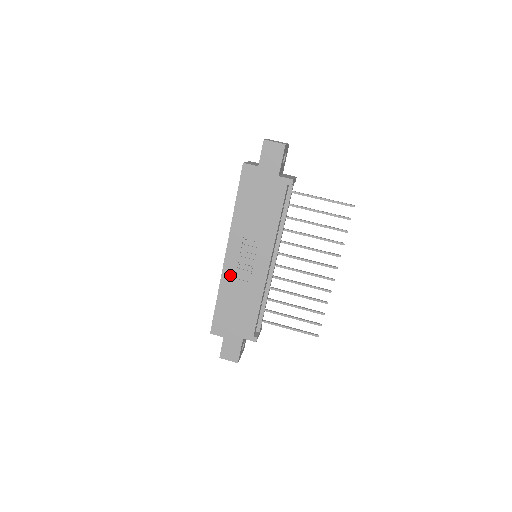
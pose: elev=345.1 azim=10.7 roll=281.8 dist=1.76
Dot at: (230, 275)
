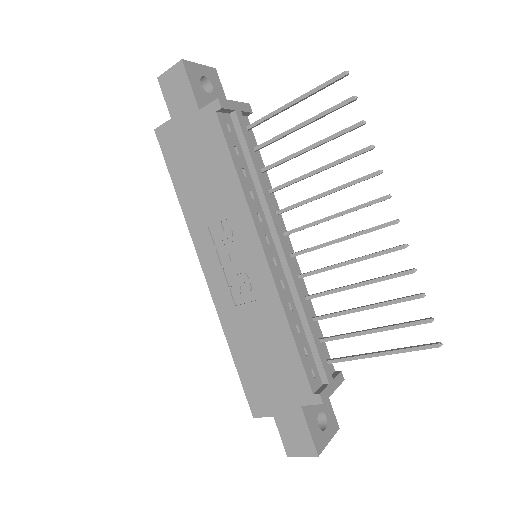
Dot at: (226, 305)
